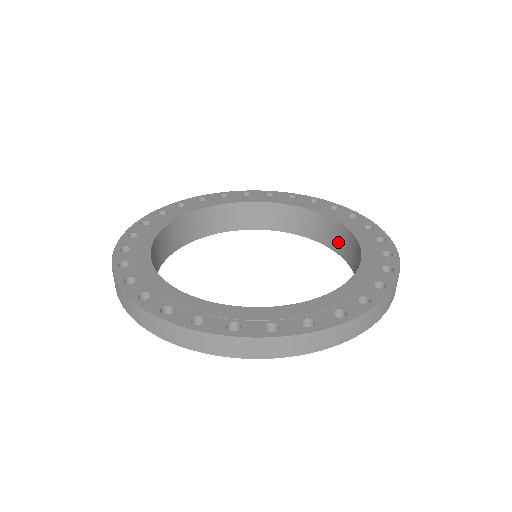
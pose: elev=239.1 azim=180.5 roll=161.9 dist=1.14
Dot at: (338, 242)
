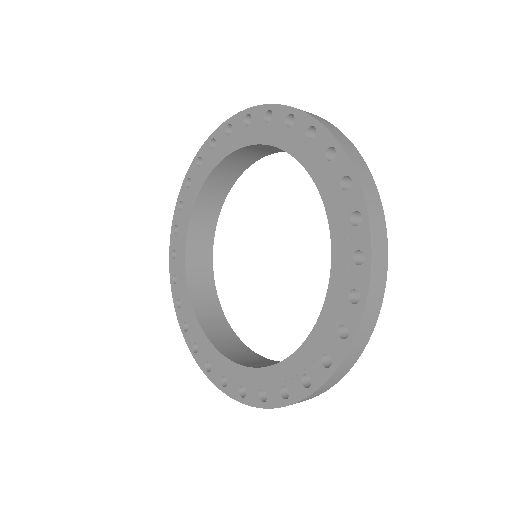
Dot at: occluded
